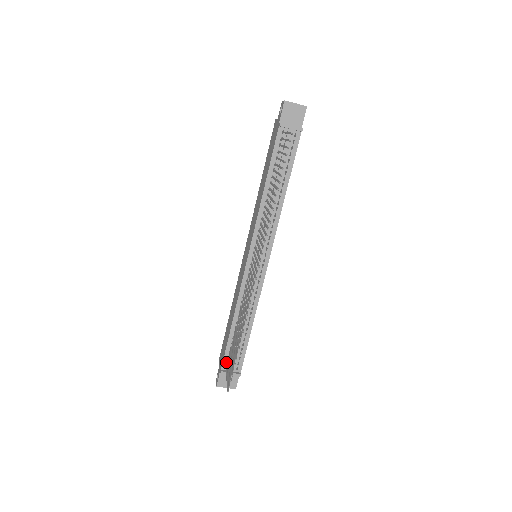
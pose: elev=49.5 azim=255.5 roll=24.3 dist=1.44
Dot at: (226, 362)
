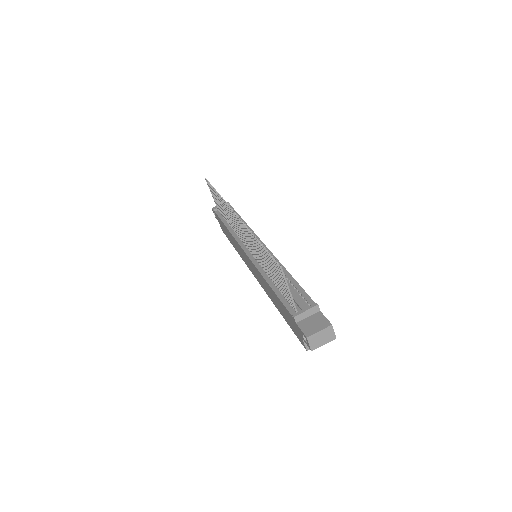
Dot at: (292, 309)
